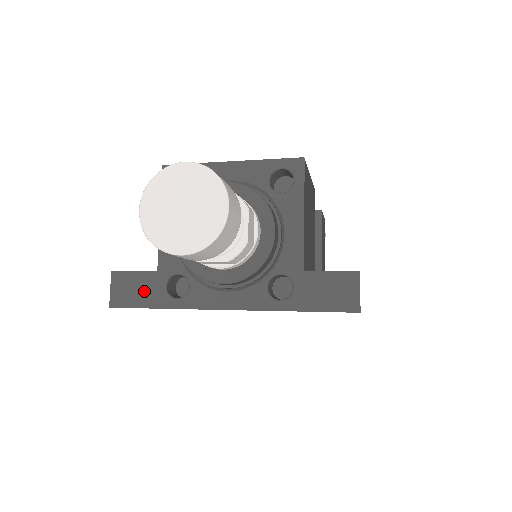
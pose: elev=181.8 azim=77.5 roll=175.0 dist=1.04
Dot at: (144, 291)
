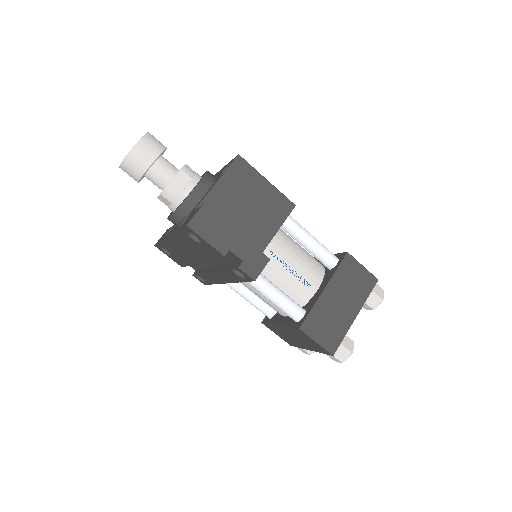
Dot at: occluded
